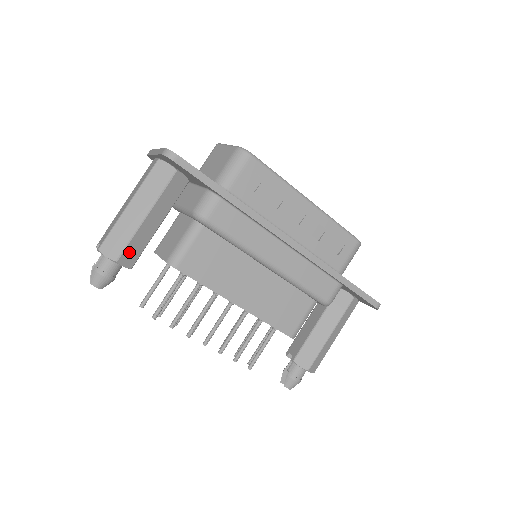
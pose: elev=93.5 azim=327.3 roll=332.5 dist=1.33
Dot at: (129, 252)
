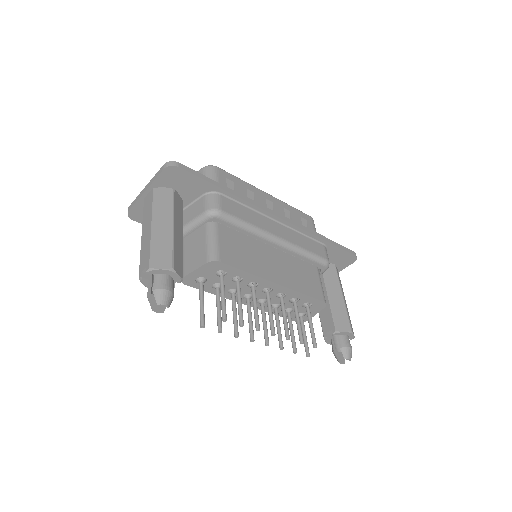
Dot at: (176, 260)
